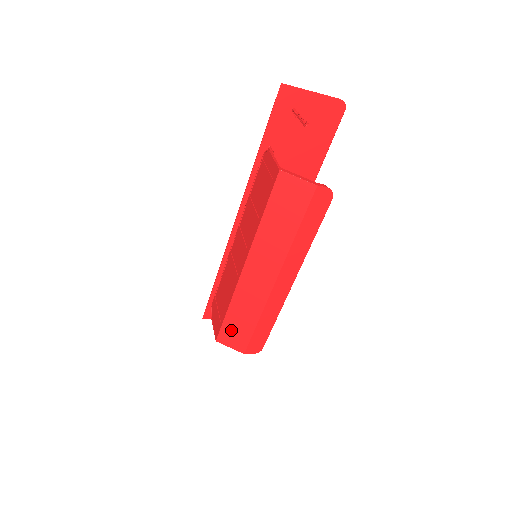
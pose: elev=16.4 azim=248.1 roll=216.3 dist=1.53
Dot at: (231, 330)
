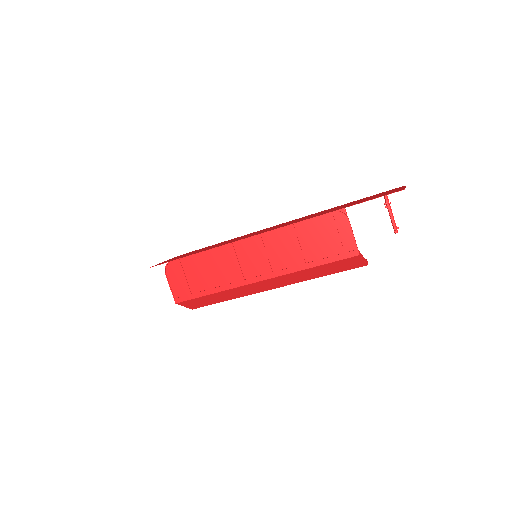
Dot at: (199, 301)
